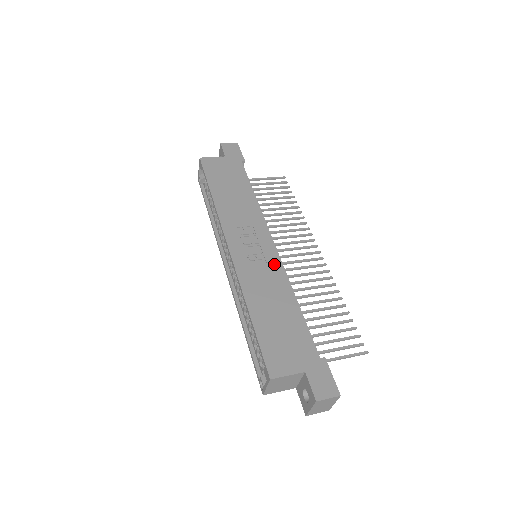
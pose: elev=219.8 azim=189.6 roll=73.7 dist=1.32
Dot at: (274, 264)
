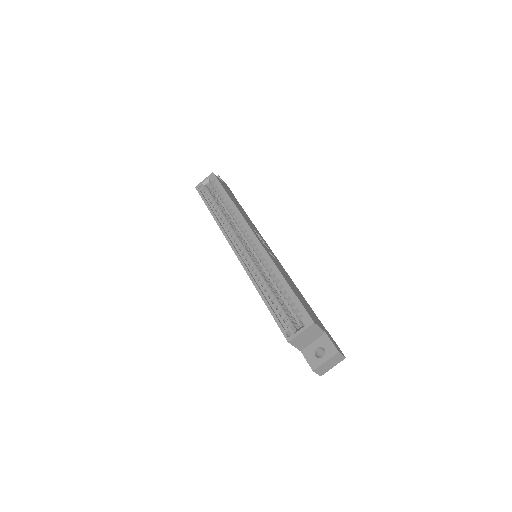
Dot at: (280, 264)
